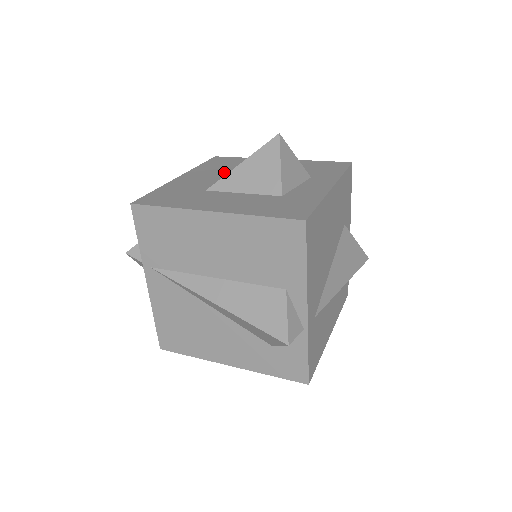
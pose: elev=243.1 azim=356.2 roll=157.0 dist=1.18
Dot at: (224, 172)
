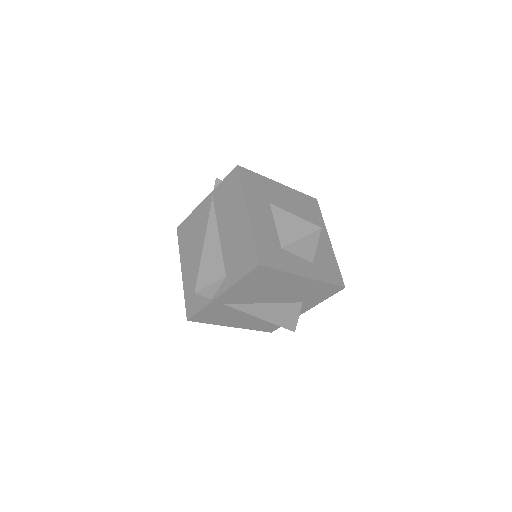
Dot at: (297, 209)
